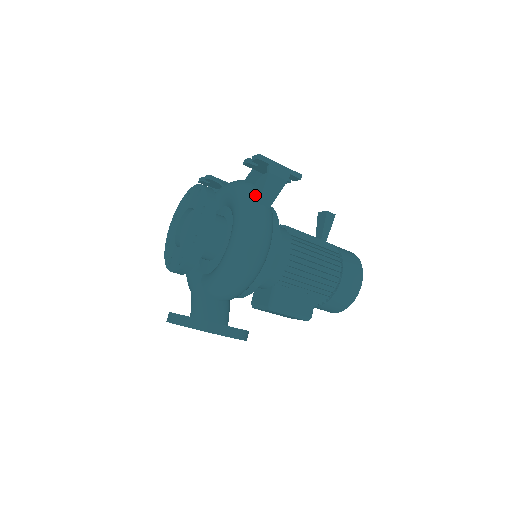
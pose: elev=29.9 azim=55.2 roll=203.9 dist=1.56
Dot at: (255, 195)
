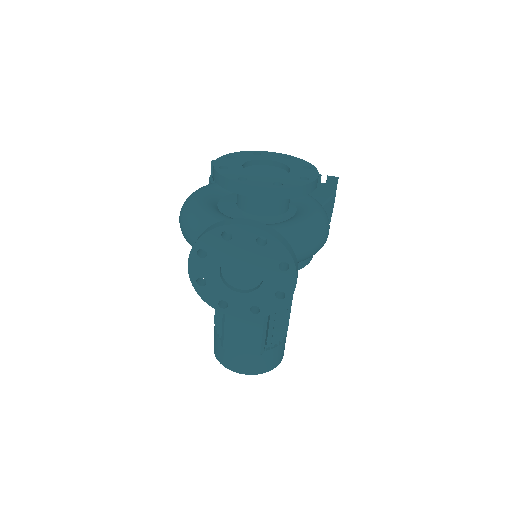
Dot at: occluded
